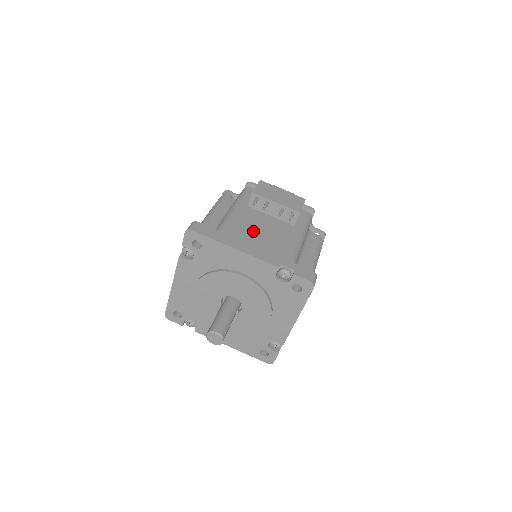
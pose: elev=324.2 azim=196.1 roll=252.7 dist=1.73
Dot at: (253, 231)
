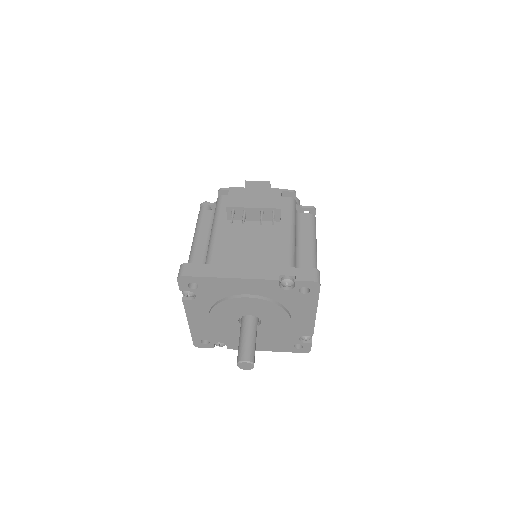
Dot at: (241, 248)
